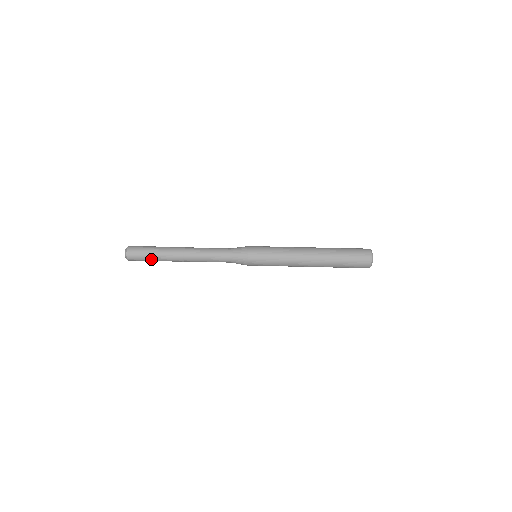
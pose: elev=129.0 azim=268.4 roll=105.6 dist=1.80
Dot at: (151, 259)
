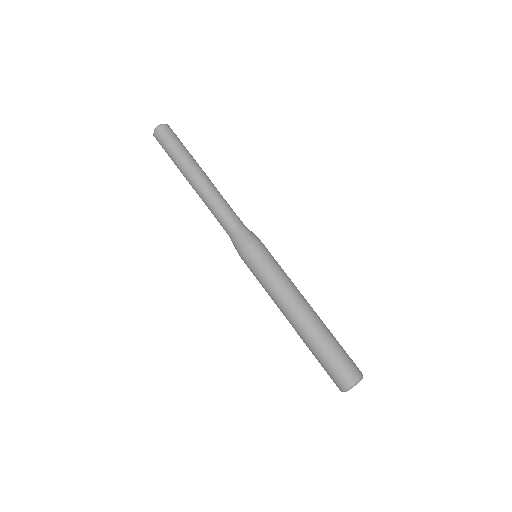
Dot at: occluded
